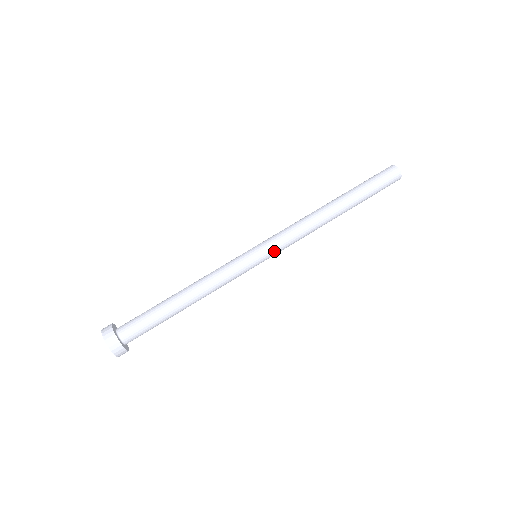
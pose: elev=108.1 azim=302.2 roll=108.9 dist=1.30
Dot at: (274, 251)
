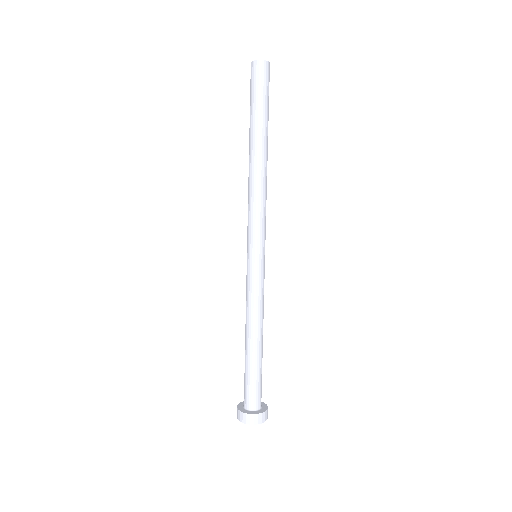
Dot at: (265, 239)
